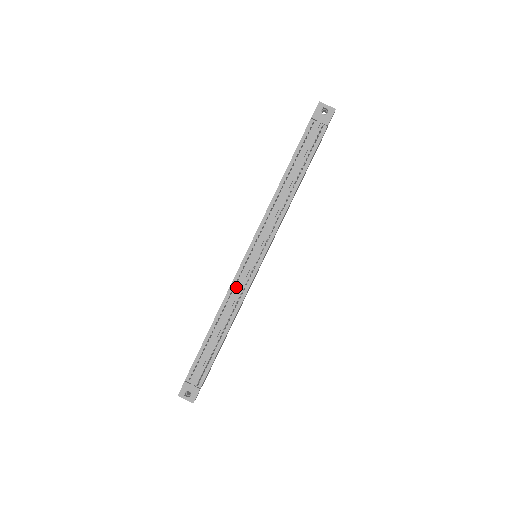
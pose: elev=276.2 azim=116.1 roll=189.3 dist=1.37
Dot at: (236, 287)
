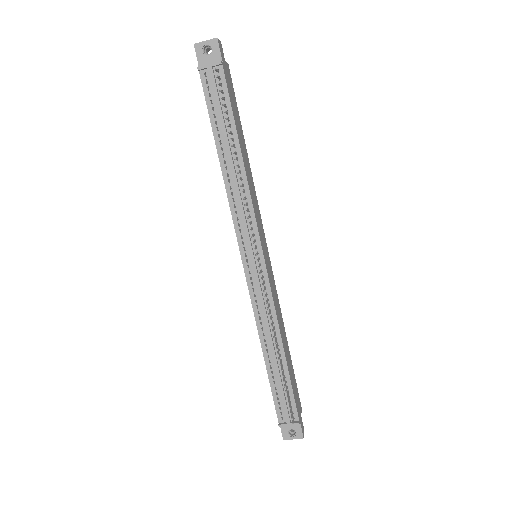
Dot at: (258, 303)
